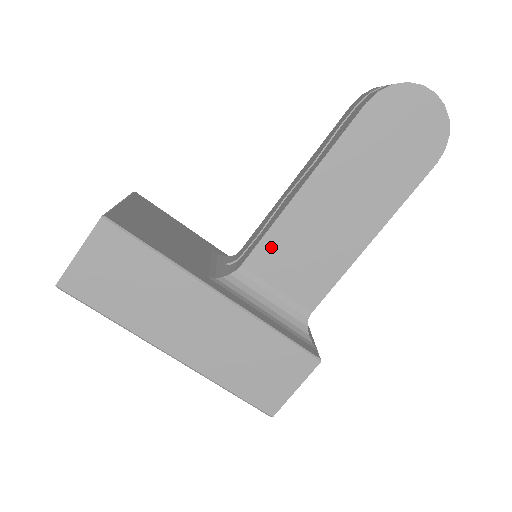
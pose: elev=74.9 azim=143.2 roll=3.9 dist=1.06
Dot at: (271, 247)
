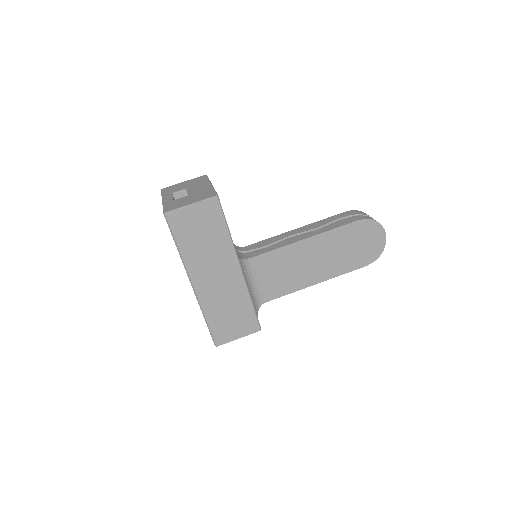
Dot at: (272, 258)
